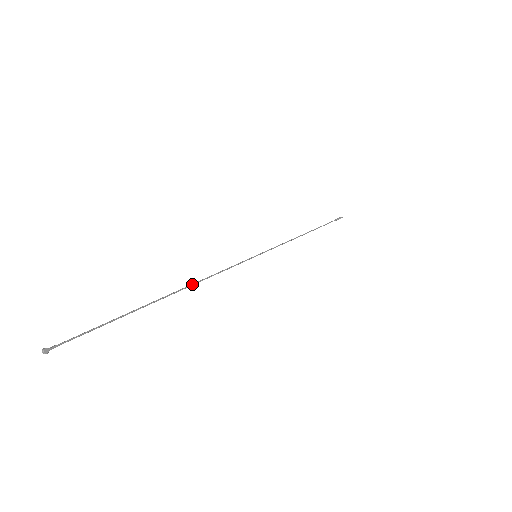
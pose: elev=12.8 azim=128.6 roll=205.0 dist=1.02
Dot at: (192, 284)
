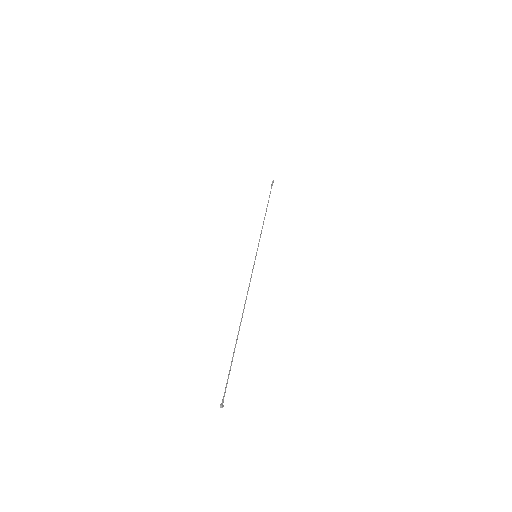
Dot at: occluded
